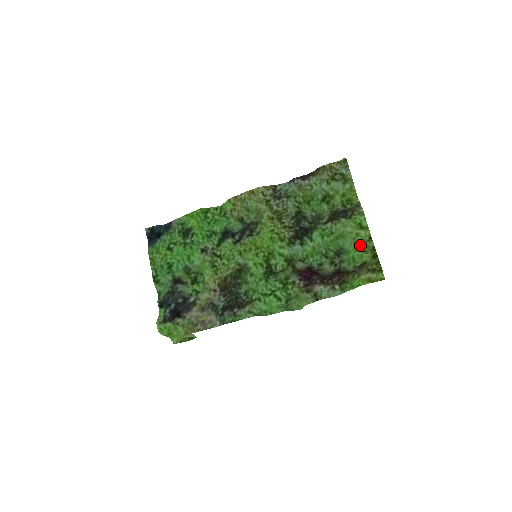
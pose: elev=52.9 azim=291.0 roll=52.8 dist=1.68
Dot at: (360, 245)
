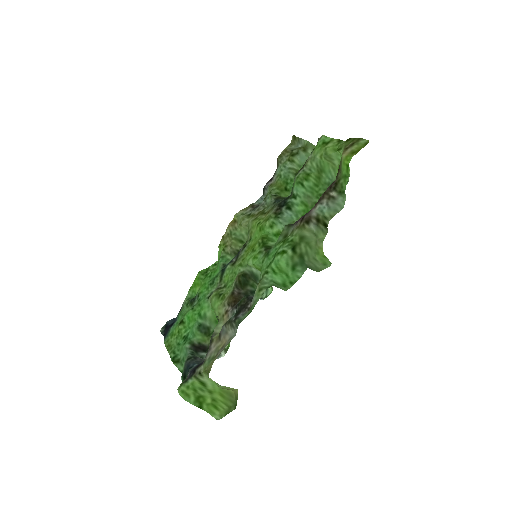
Dot at: (335, 154)
